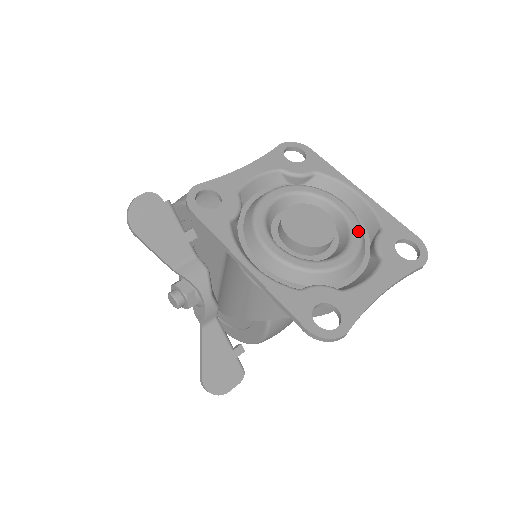
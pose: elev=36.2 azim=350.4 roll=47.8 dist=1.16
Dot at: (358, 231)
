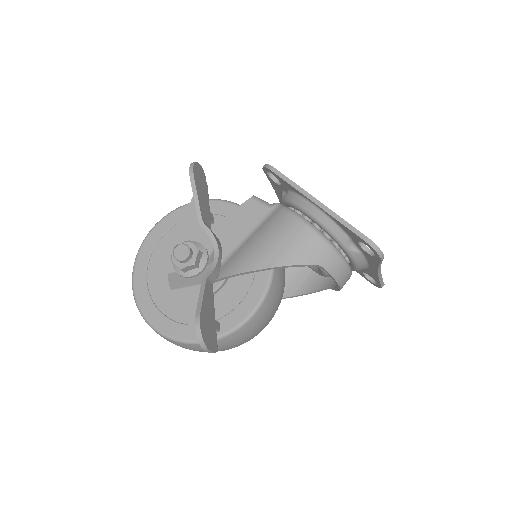
Dot at: occluded
